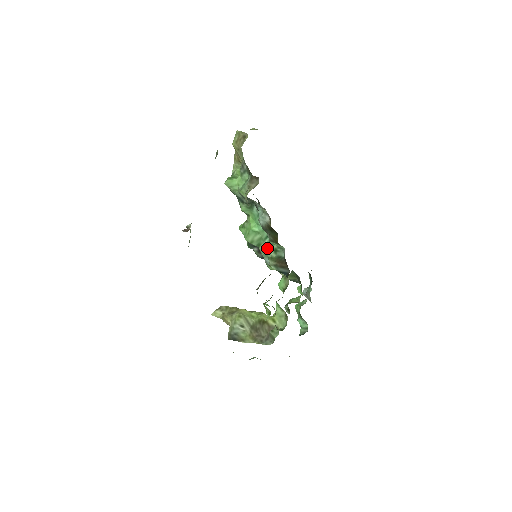
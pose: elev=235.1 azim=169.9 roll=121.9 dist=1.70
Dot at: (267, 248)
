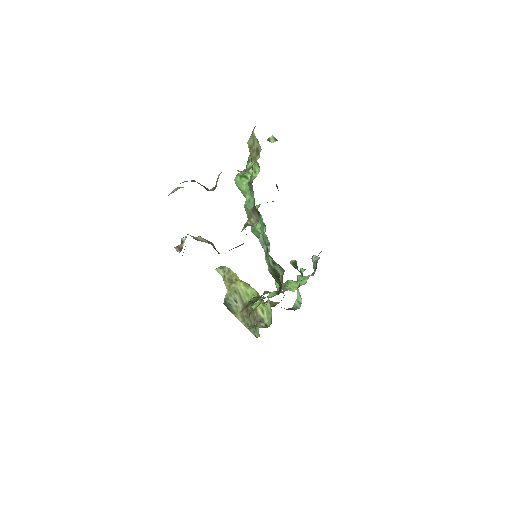
Dot at: (268, 254)
